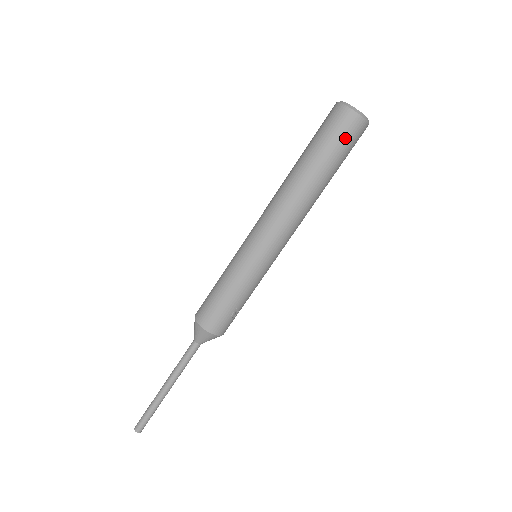
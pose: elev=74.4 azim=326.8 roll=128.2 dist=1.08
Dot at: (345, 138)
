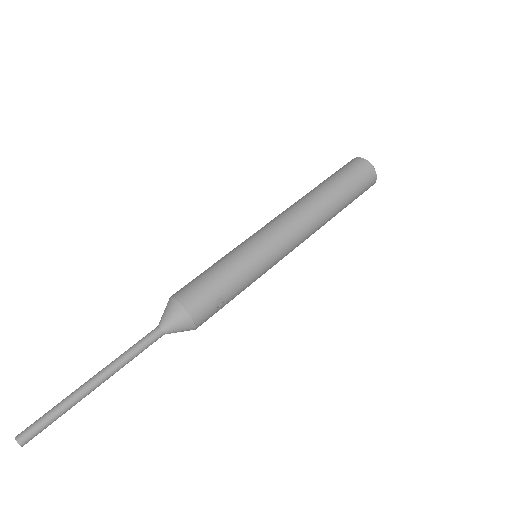
Dot at: (359, 177)
